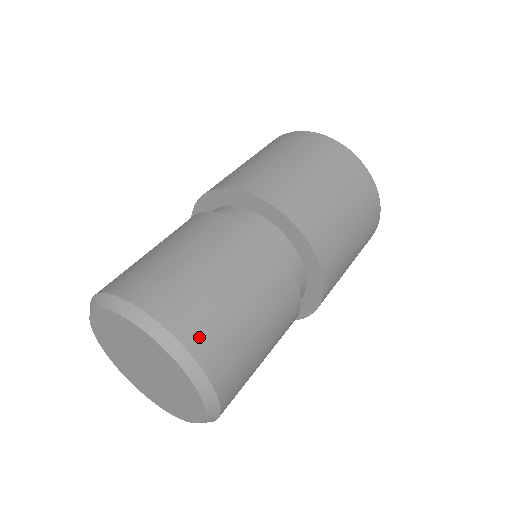
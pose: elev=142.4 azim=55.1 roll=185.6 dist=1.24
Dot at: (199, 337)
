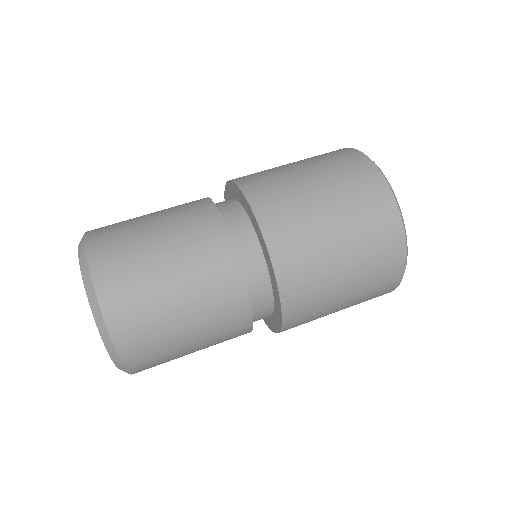
Dot at: (103, 255)
